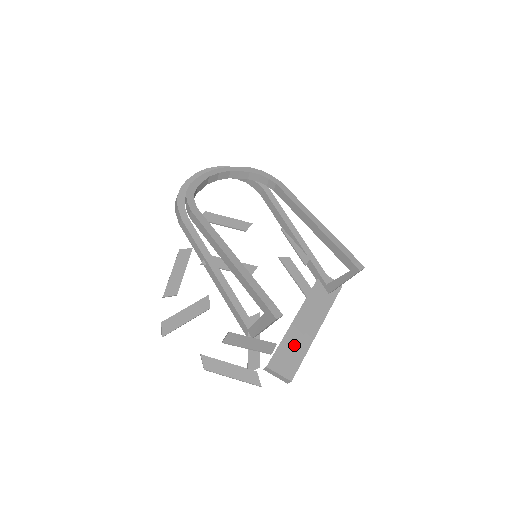
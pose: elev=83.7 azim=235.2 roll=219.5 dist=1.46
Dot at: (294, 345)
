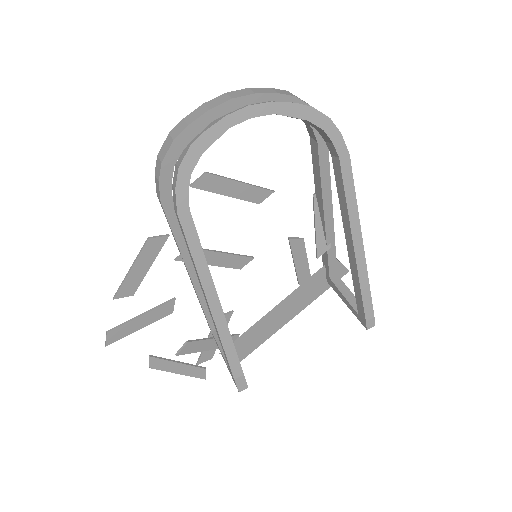
Dot at: (258, 333)
